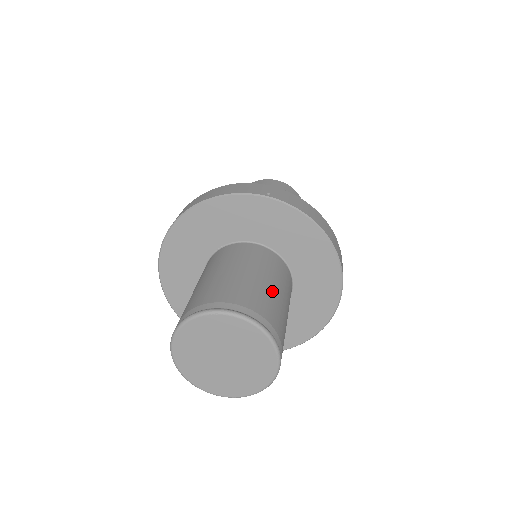
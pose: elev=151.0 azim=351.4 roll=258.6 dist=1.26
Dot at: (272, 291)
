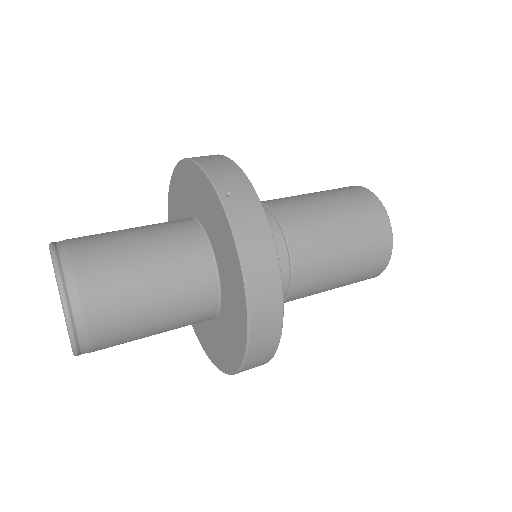
Dot at: (139, 286)
